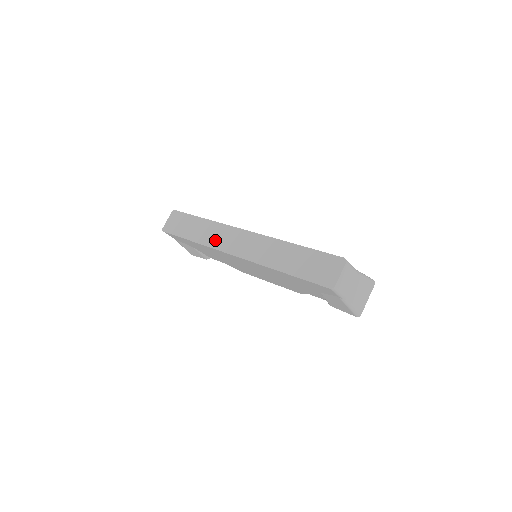
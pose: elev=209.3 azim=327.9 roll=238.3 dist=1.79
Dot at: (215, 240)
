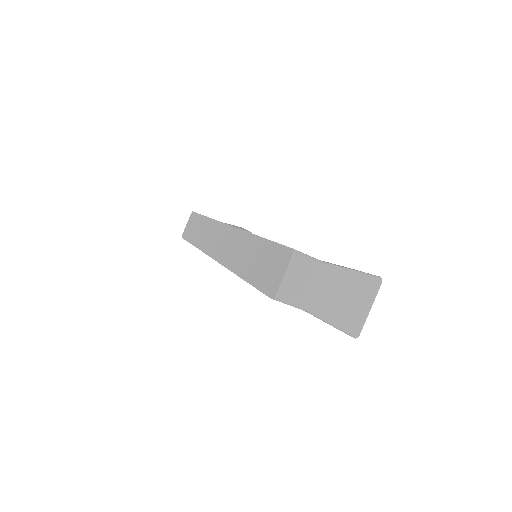
Dot at: (206, 242)
